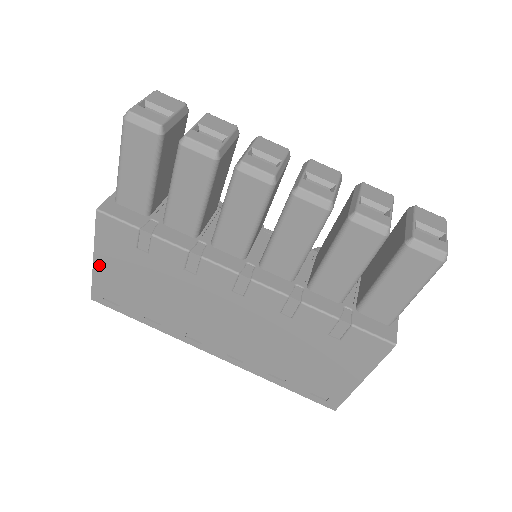
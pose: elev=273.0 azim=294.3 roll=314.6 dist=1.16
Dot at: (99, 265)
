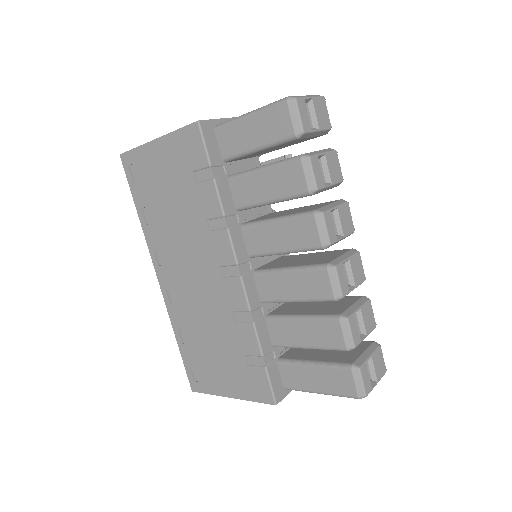
Dot at: (154, 147)
